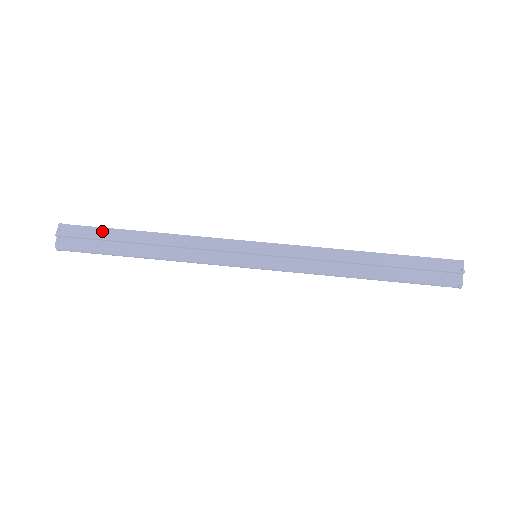
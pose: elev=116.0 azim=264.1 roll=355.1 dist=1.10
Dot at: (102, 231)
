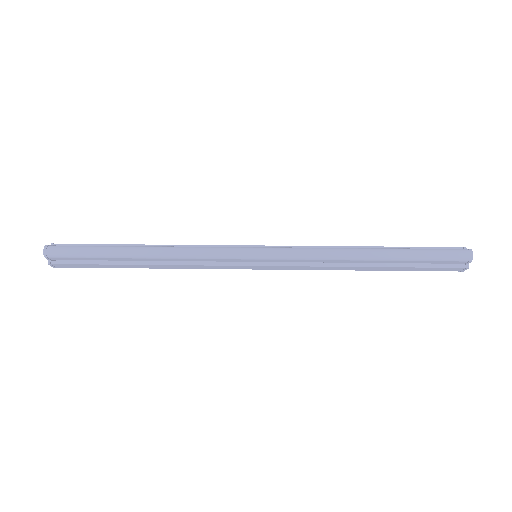
Dot at: occluded
